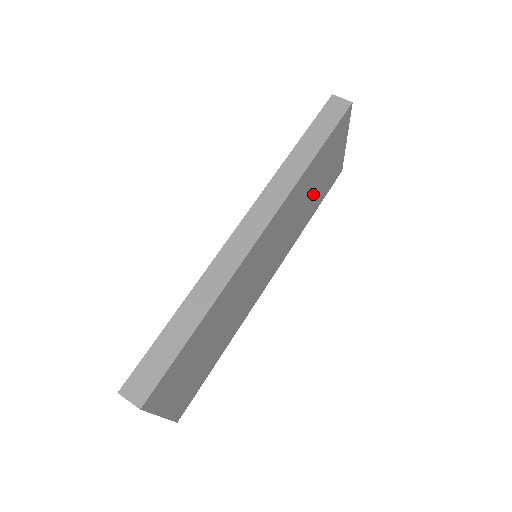
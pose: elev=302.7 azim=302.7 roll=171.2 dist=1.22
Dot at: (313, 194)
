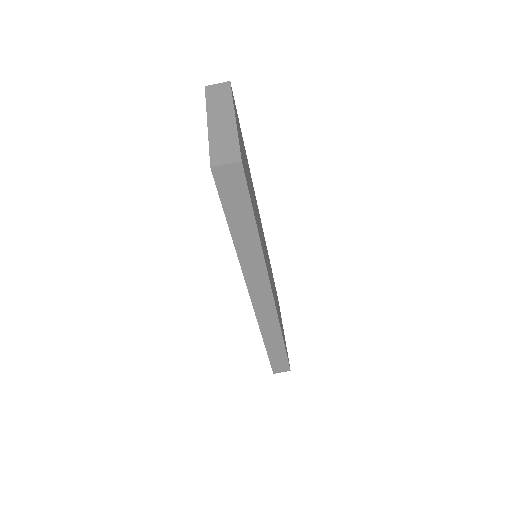
Dot at: (250, 181)
